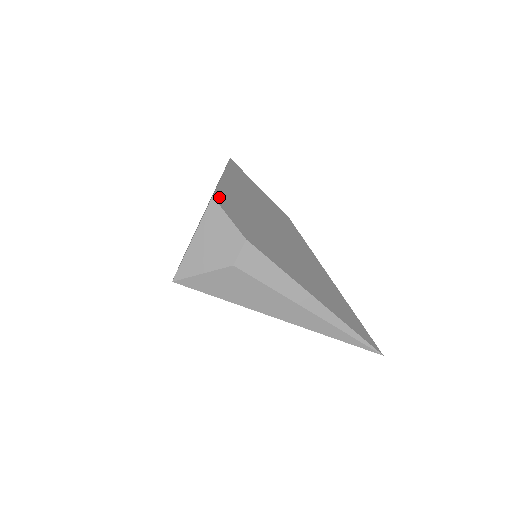
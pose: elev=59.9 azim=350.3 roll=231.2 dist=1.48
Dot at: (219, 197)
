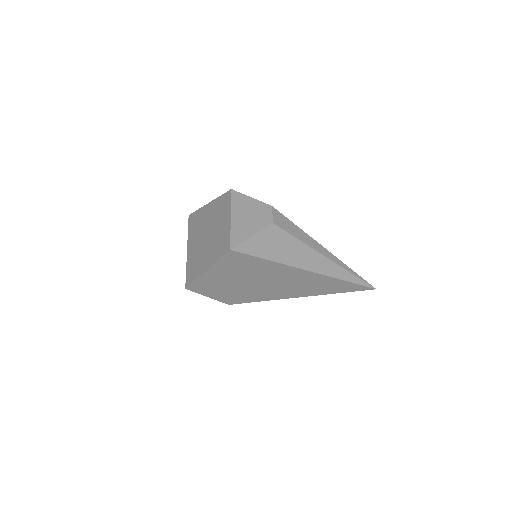
Dot at: occluded
